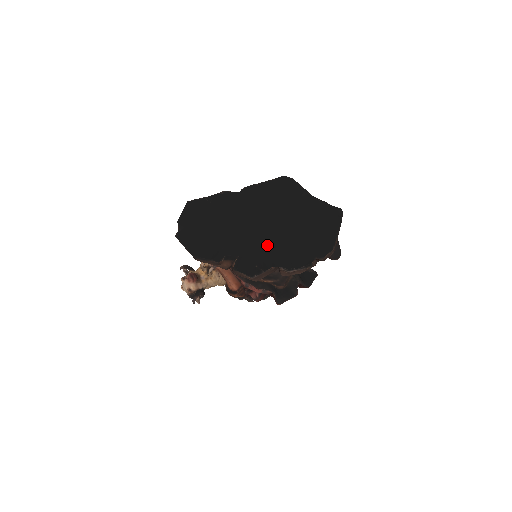
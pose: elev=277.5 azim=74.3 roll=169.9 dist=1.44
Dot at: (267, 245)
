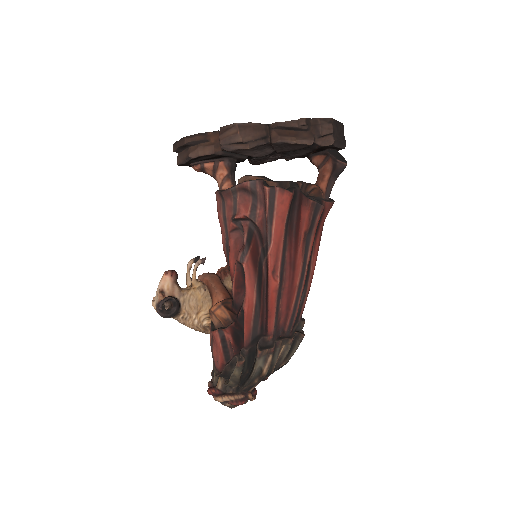
Dot at: occluded
